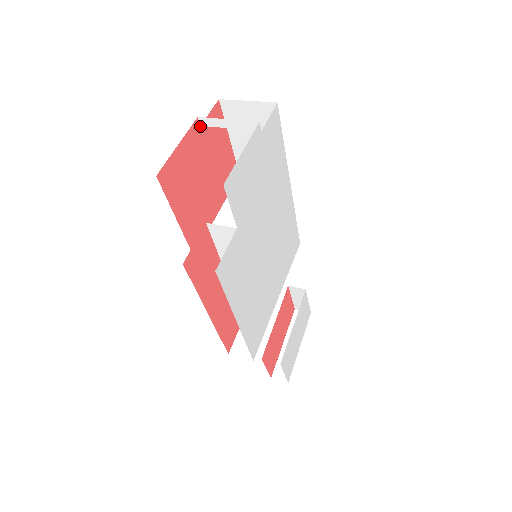
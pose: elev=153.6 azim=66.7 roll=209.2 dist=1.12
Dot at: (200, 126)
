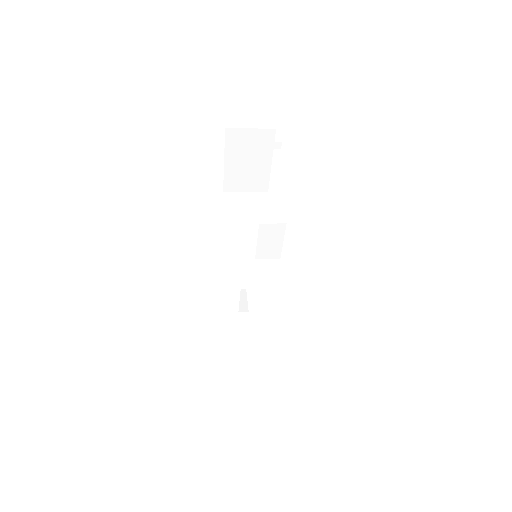
Dot at: occluded
